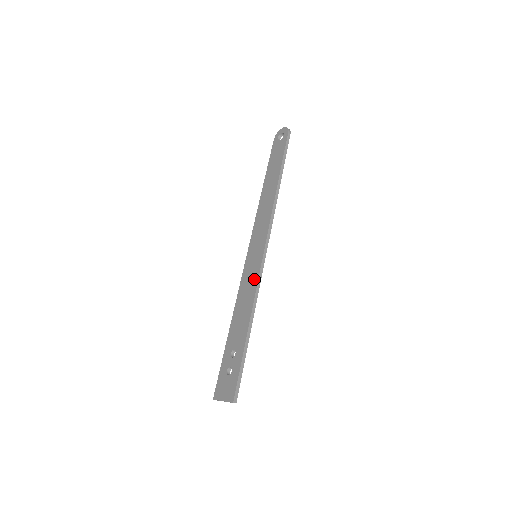
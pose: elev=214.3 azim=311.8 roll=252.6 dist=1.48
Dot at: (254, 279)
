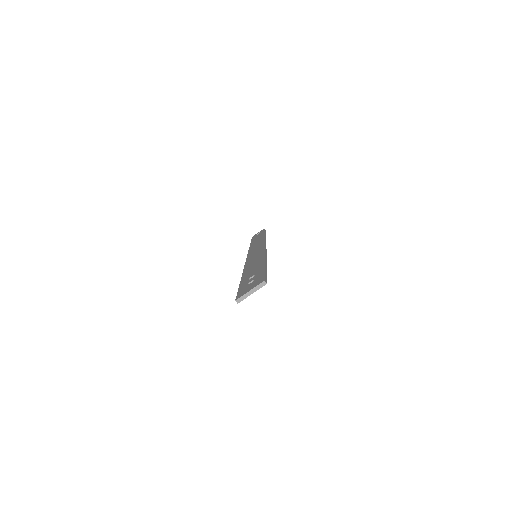
Dot at: (260, 255)
